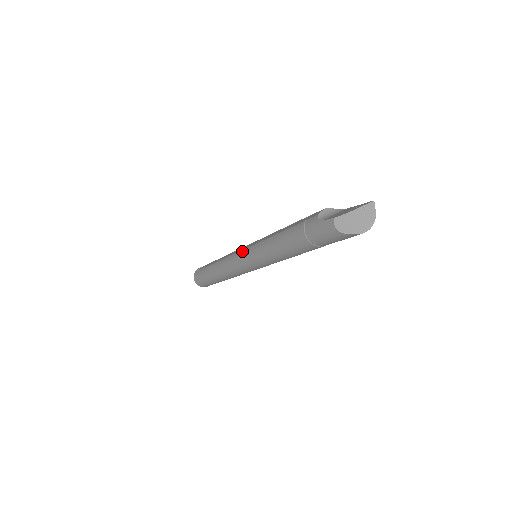
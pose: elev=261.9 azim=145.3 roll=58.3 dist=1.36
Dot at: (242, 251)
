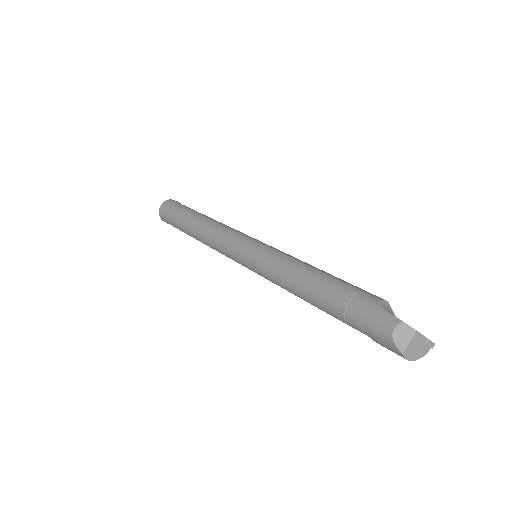
Dot at: (252, 239)
